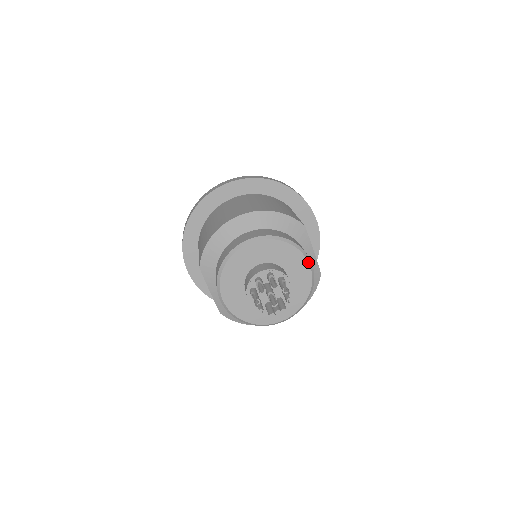
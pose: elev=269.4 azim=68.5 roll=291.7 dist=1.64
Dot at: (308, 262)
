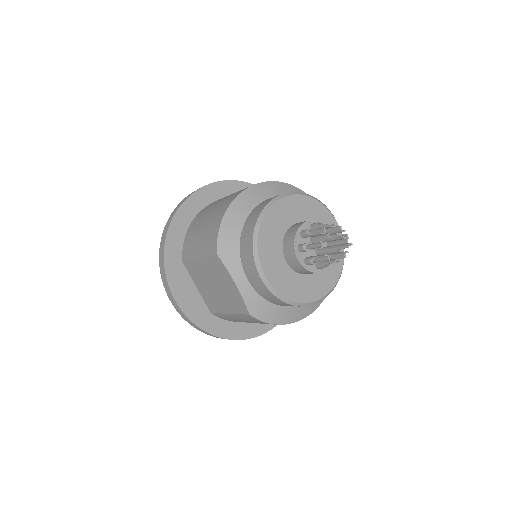
Dot at: (335, 219)
